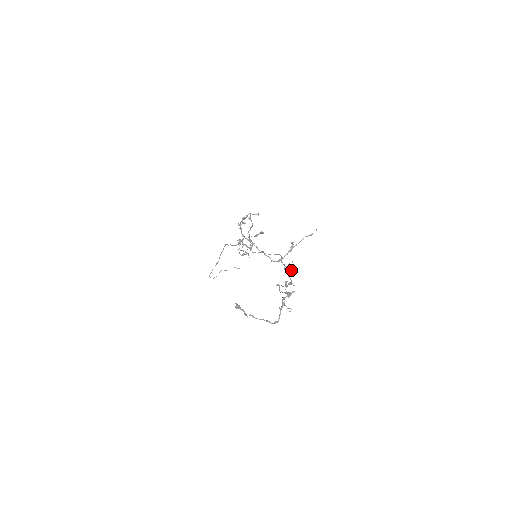
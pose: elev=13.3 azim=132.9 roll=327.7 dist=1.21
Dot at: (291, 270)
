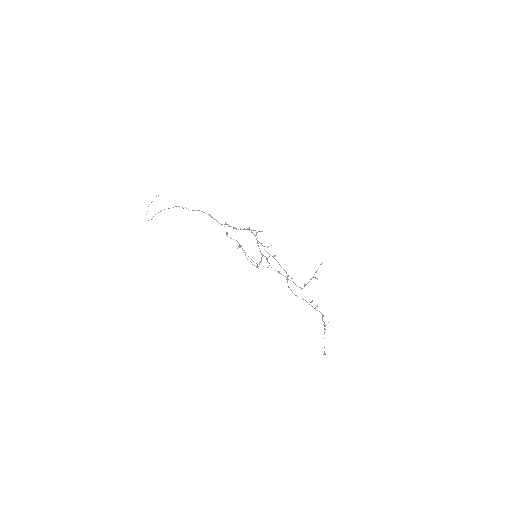
Dot at: occluded
